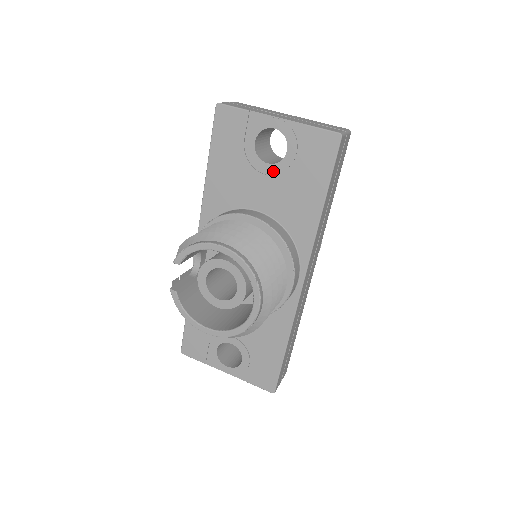
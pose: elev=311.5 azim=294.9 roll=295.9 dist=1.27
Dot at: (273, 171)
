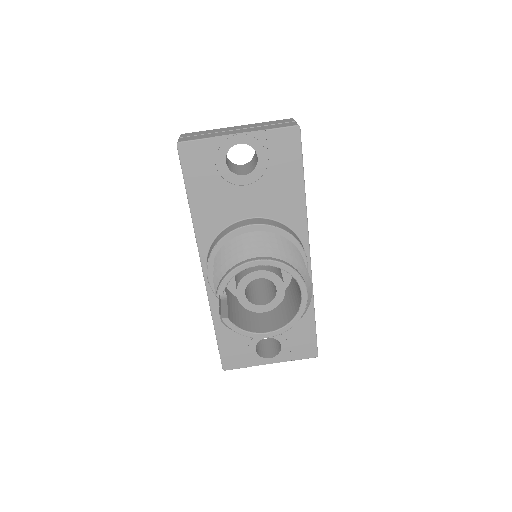
Dot at: (251, 179)
